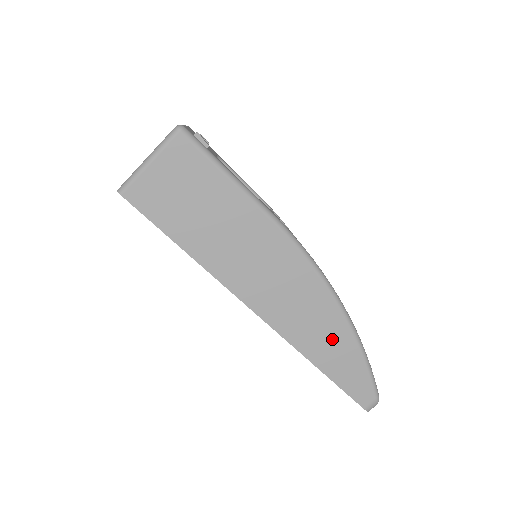
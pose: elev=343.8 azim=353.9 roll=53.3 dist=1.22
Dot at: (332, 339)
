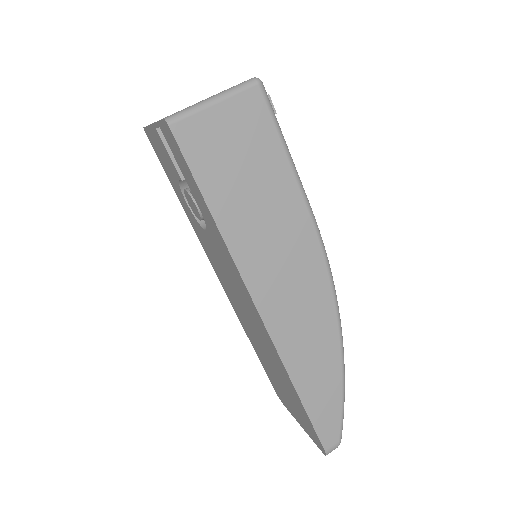
Dot at: (322, 364)
